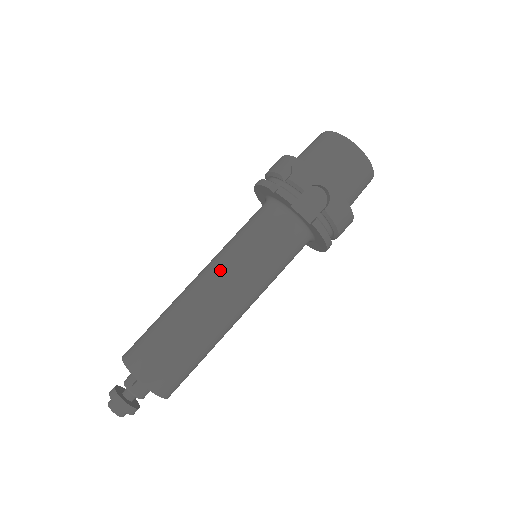
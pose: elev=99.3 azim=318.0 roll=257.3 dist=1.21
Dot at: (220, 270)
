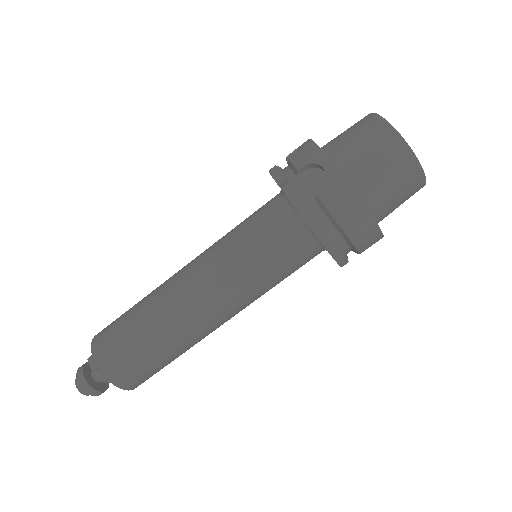
Dot at: (200, 257)
